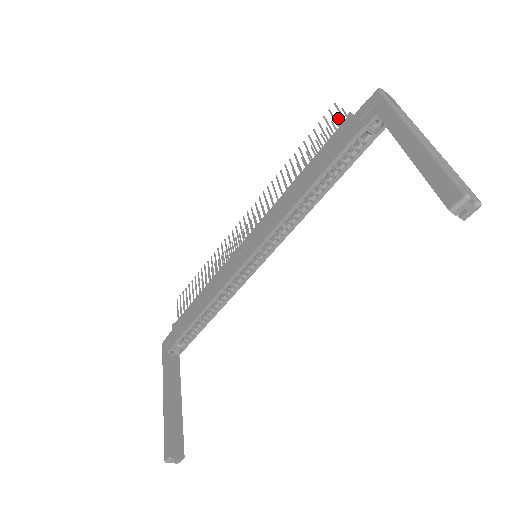
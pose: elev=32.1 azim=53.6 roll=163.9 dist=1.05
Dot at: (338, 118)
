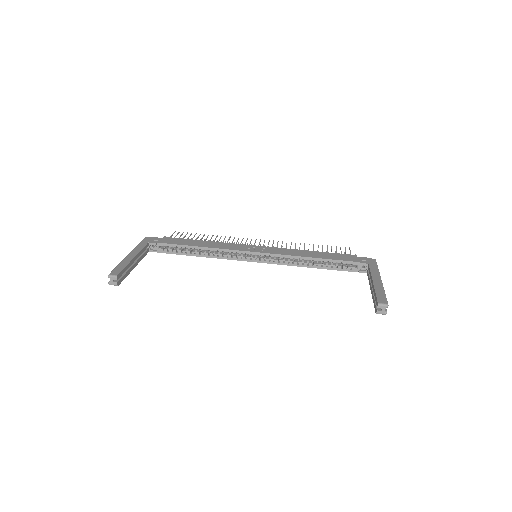
Dot at: occluded
